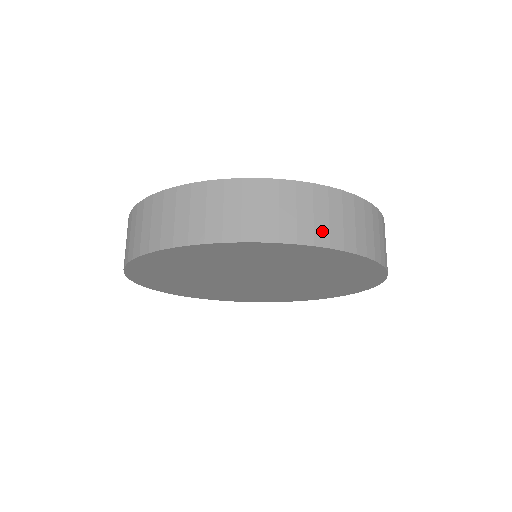
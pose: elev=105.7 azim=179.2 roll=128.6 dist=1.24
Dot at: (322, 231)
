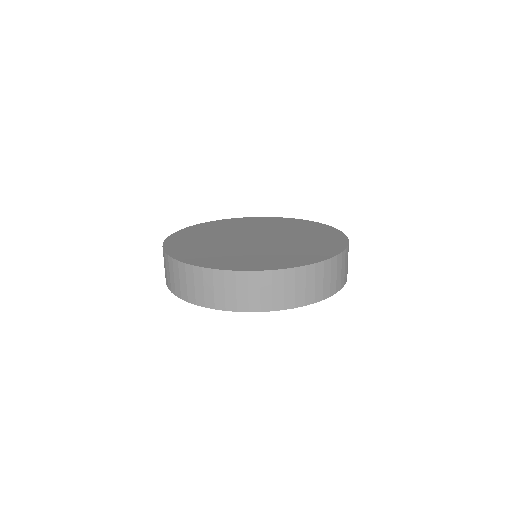
Dot at: (290, 299)
